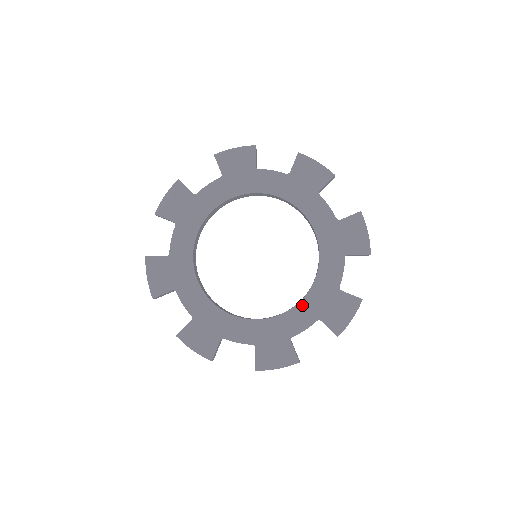
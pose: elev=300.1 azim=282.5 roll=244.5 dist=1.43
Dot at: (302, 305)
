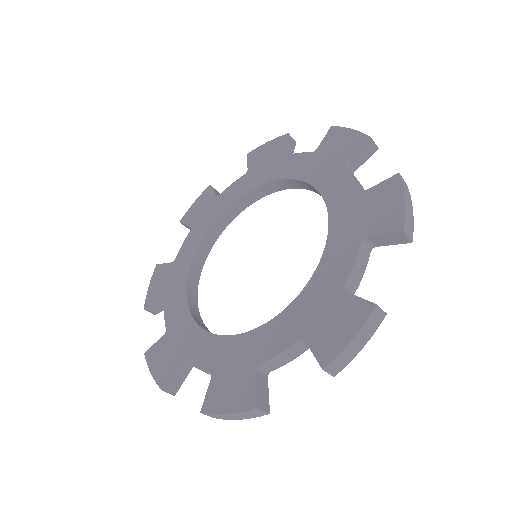
Dot at: (285, 315)
